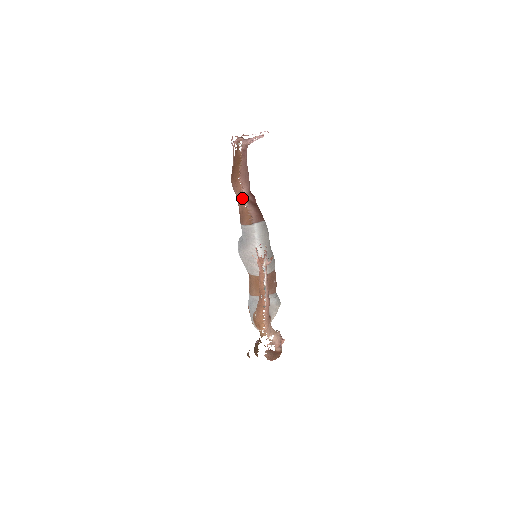
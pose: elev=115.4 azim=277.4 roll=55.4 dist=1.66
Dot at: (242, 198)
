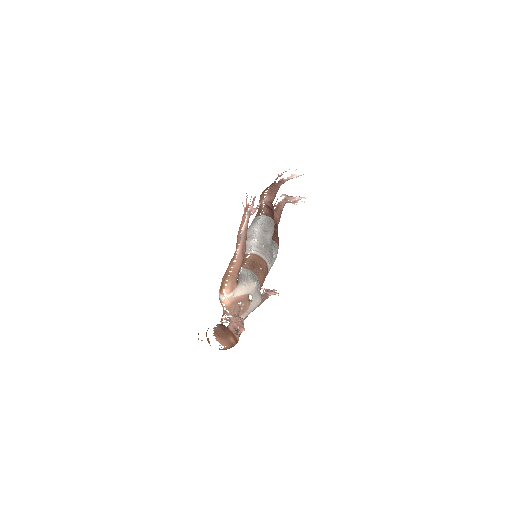
Dot at: (262, 203)
